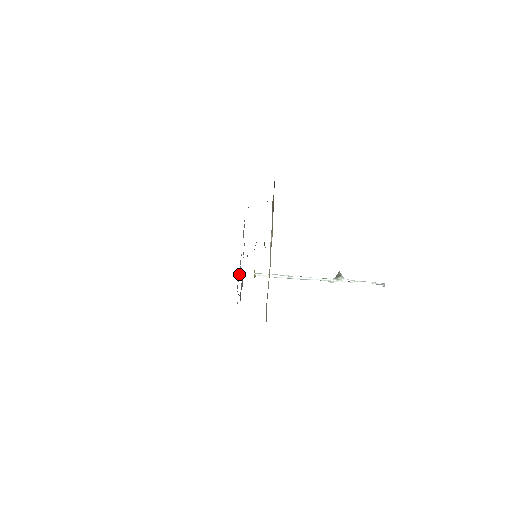
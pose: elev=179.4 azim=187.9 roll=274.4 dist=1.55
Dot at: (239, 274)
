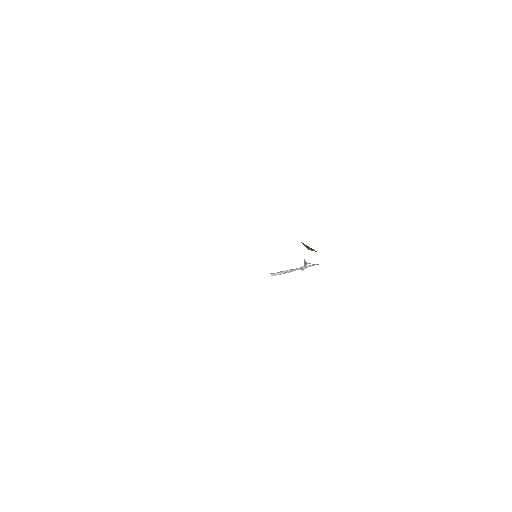
Dot at: occluded
